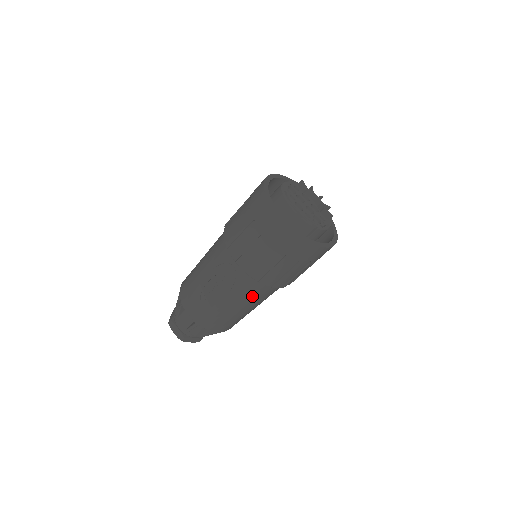
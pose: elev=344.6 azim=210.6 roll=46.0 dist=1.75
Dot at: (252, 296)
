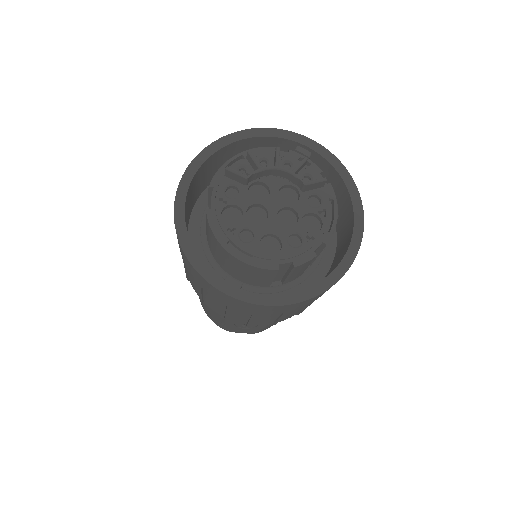
Dot at: occluded
